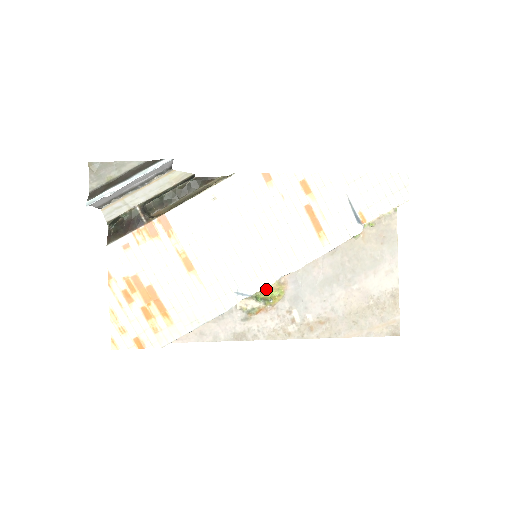
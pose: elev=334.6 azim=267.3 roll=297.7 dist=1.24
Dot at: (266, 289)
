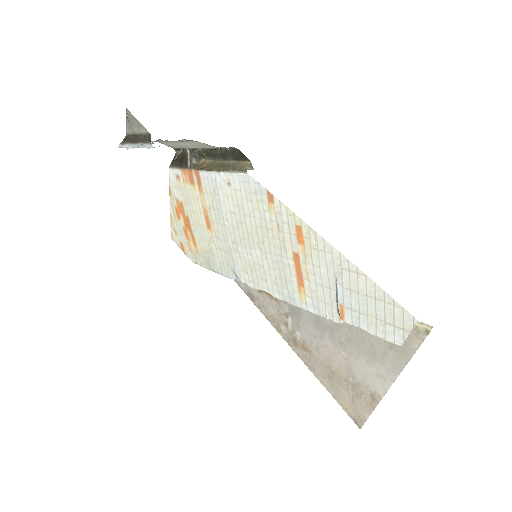
Dot at: occluded
